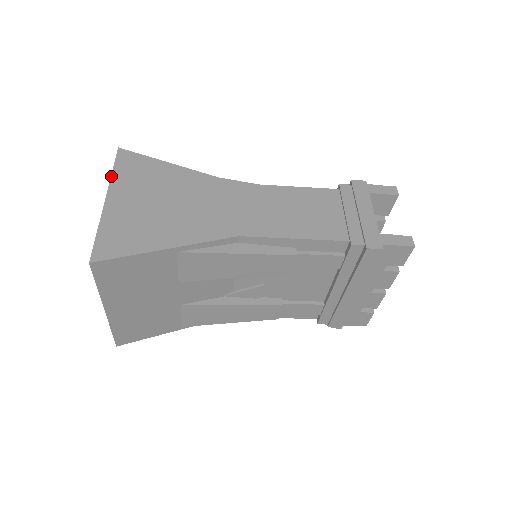
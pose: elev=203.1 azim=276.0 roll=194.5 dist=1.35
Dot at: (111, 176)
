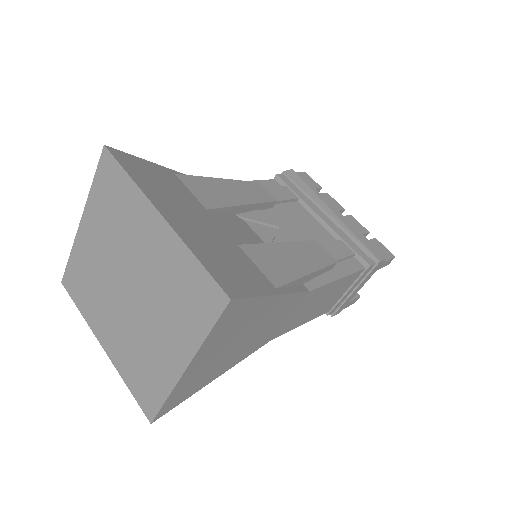
Dot at: (203, 344)
